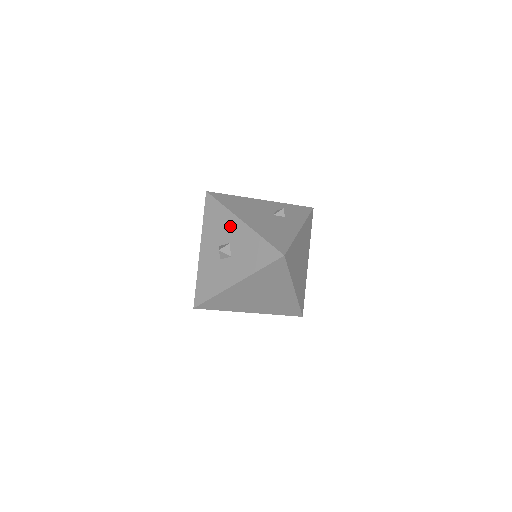
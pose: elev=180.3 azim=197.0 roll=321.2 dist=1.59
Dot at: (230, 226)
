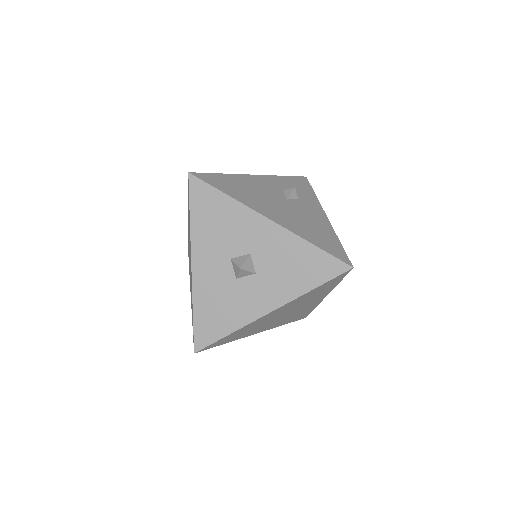
Dot at: (247, 228)
